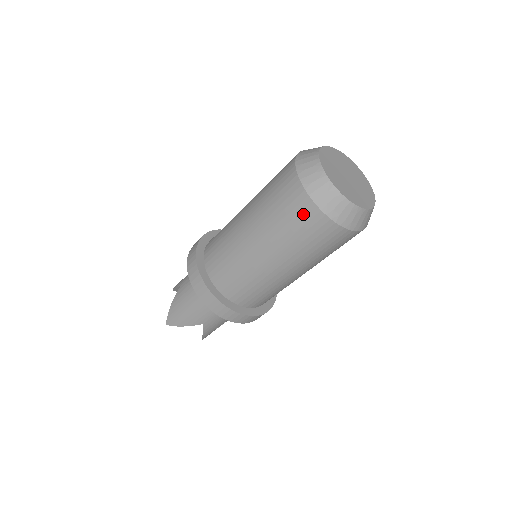
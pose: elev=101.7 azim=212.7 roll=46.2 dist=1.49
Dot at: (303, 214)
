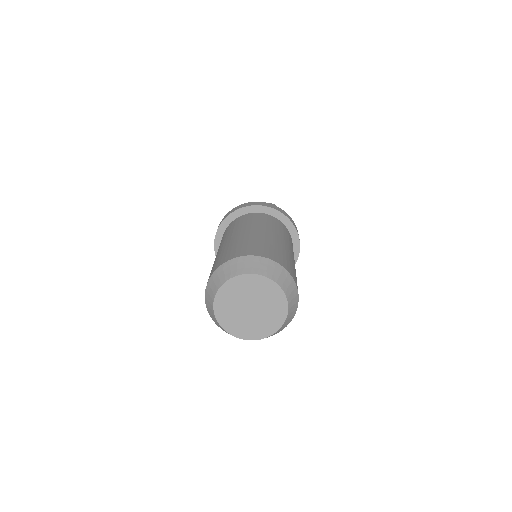
Dot at: occluded
